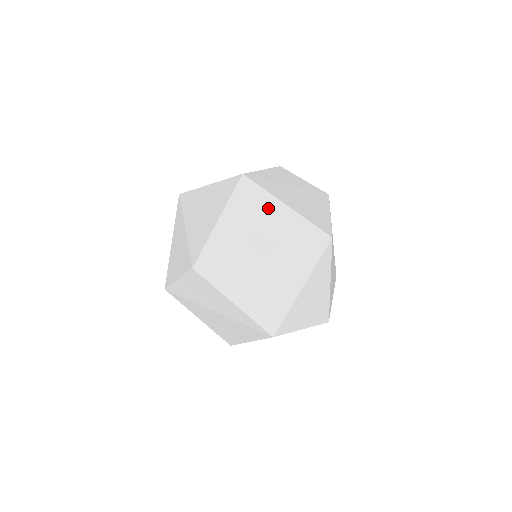
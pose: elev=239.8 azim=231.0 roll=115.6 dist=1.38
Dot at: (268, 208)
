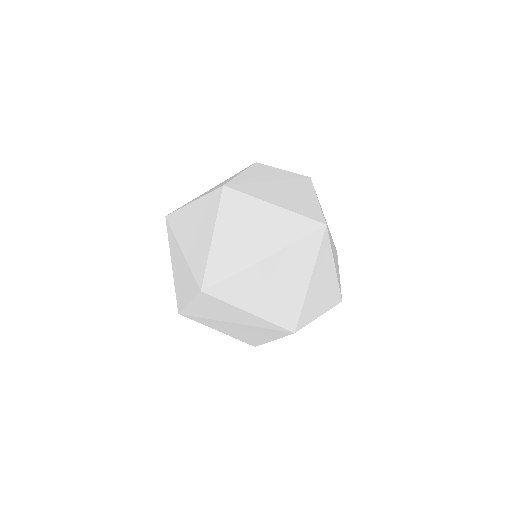
Dot at: (257, 213)
